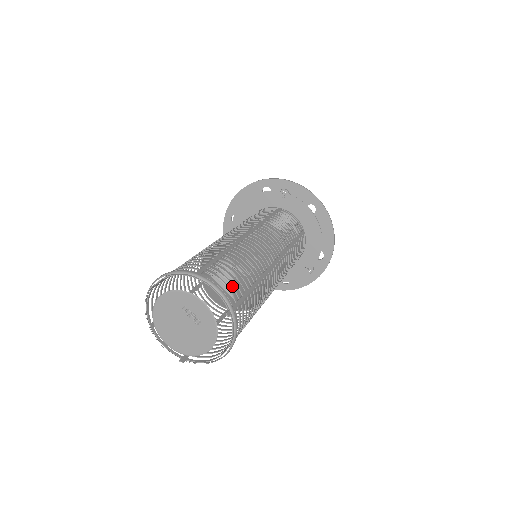
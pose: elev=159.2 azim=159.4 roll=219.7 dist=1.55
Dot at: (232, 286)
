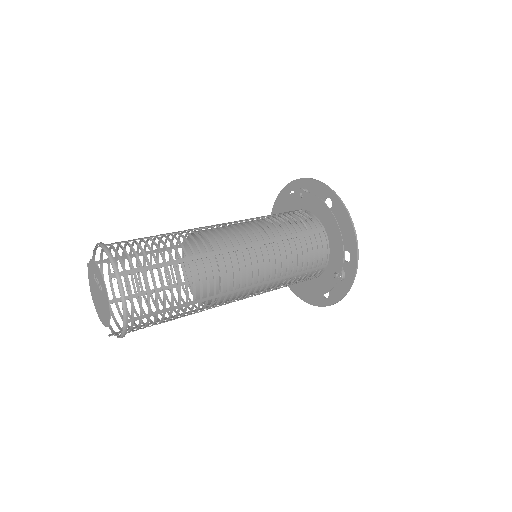
Dot at: (136, 255)
